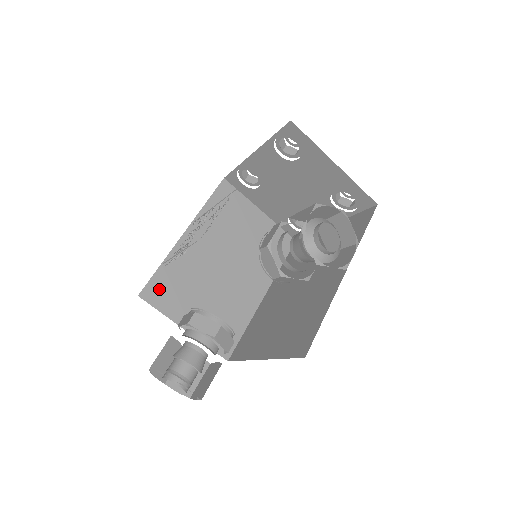
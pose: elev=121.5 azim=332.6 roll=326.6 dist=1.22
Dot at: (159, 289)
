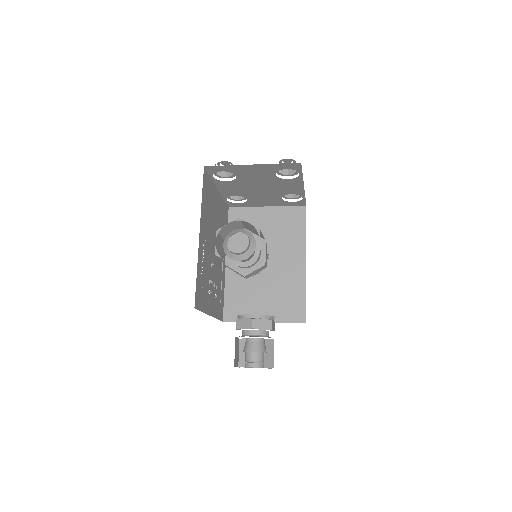
Dot at: (233, 309)
